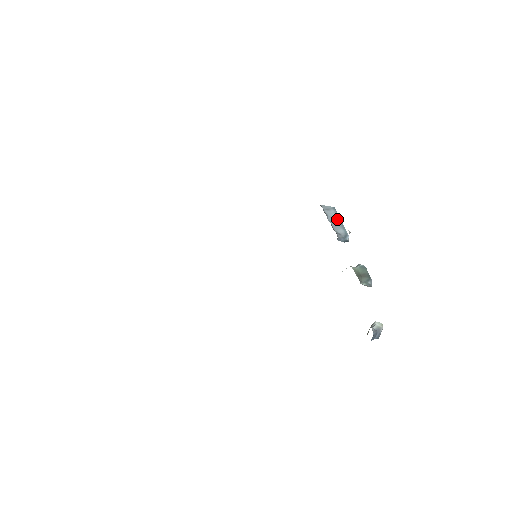
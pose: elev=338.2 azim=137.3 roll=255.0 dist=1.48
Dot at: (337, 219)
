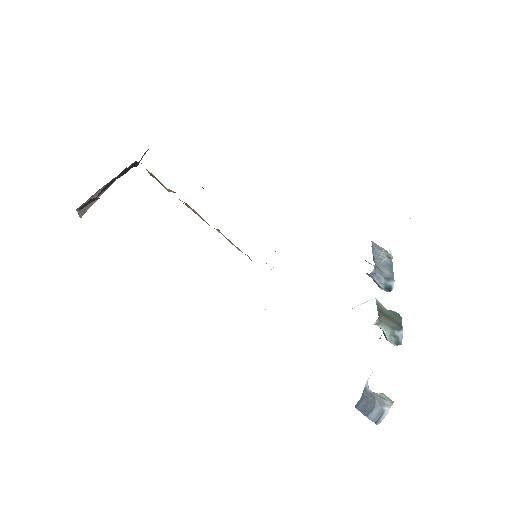
Dot at: (387, 261)
